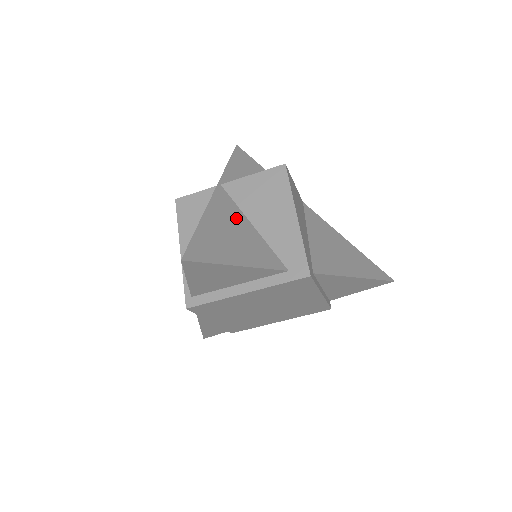
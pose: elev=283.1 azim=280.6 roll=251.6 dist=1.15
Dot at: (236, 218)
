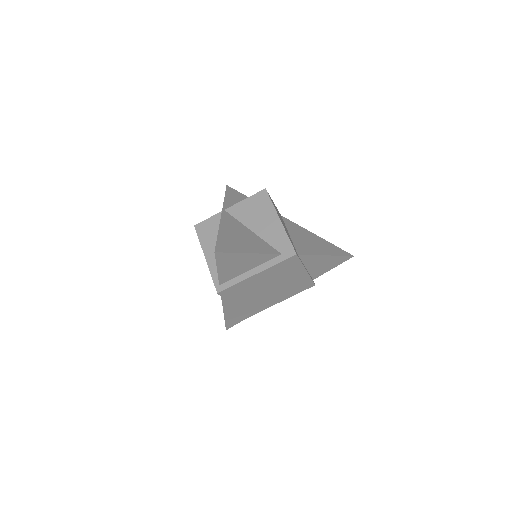
Dot at: (240, 228)
